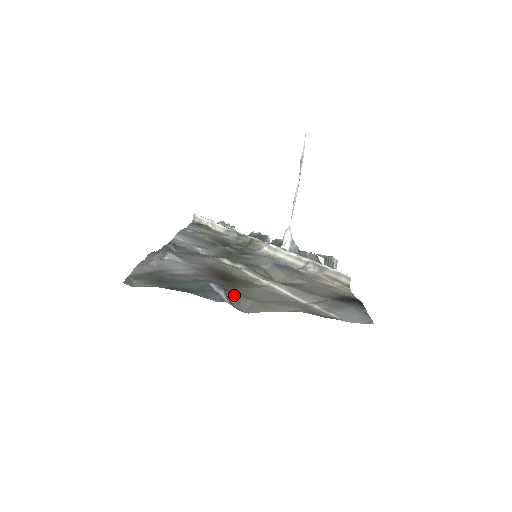
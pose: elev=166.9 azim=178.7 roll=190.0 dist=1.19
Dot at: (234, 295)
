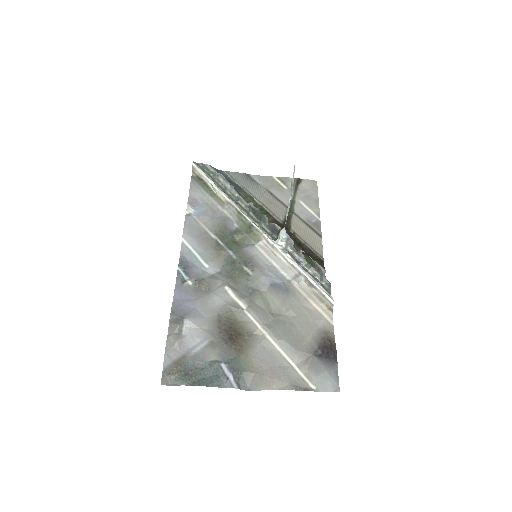
Dot at: (240, 373)
